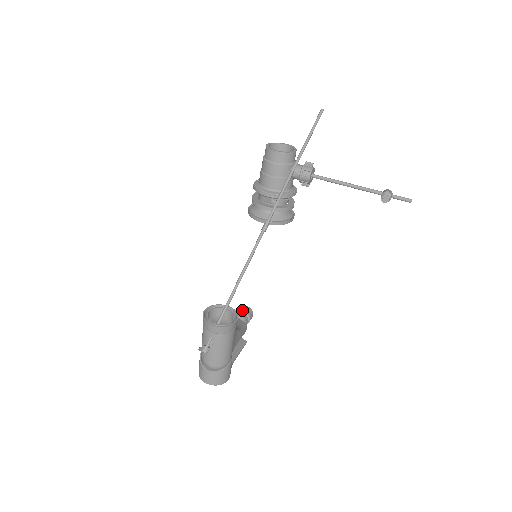
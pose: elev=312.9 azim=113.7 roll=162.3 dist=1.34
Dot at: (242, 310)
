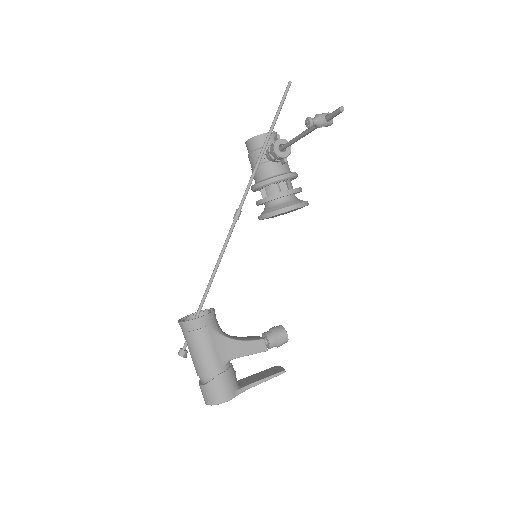
Dot at: (270, 328)
